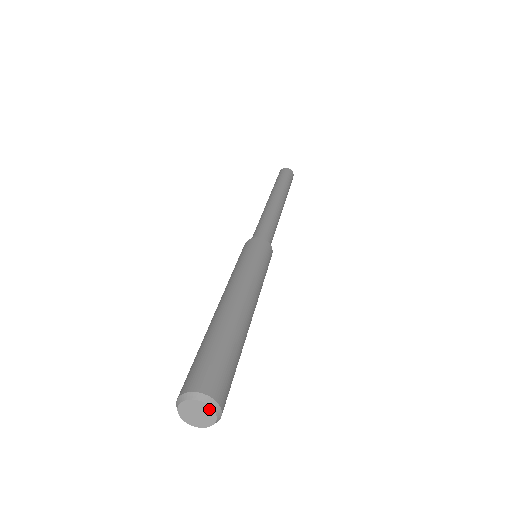
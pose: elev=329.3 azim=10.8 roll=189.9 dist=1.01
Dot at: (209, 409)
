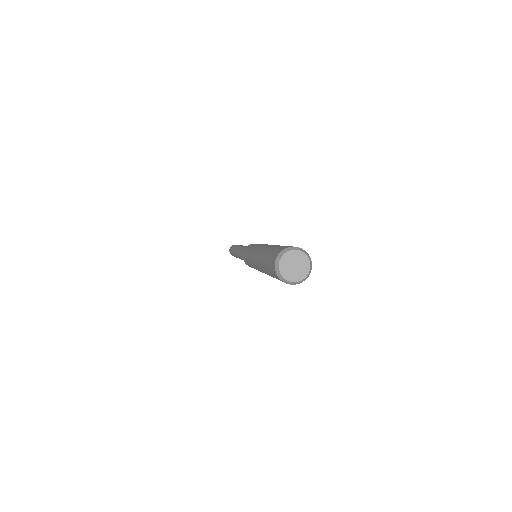
Dot at: (297, 253)
